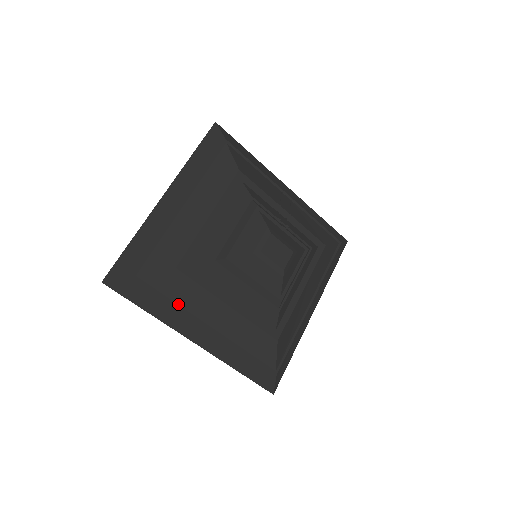
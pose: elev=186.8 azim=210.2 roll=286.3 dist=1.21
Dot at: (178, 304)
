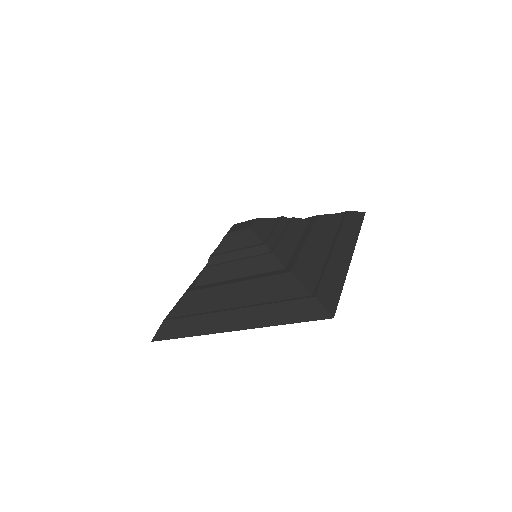
Dot at: (201, 313)
